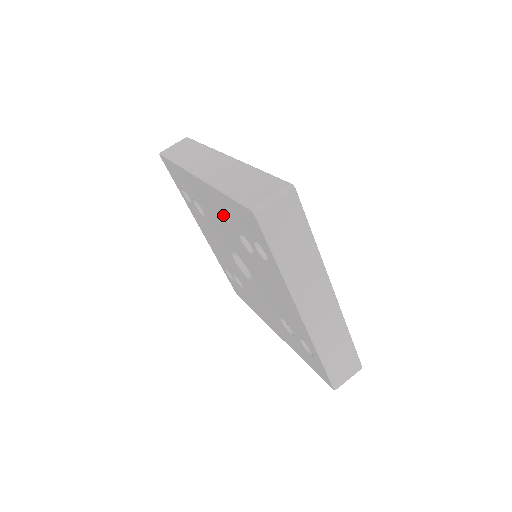
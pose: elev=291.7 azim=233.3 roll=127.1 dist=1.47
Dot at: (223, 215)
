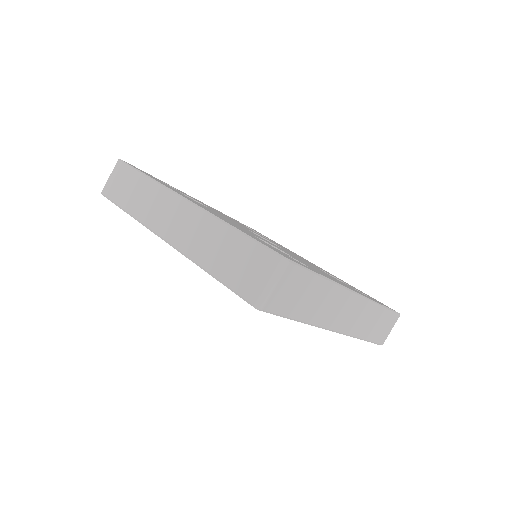
Dot at: occluded
